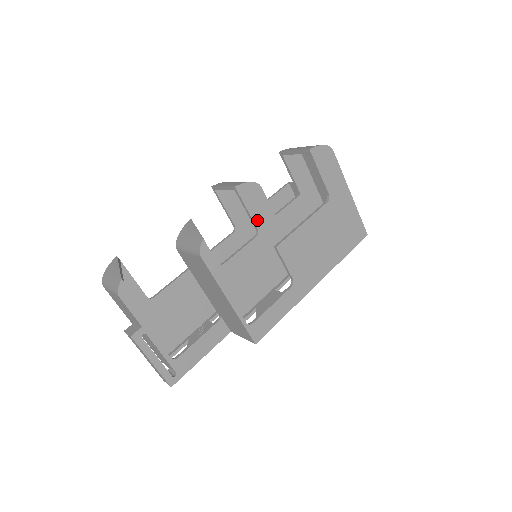
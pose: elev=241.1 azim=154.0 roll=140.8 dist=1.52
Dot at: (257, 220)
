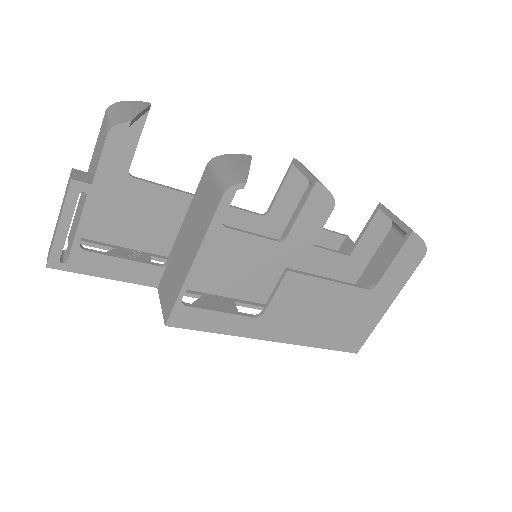
Dot at: (296, 230)
